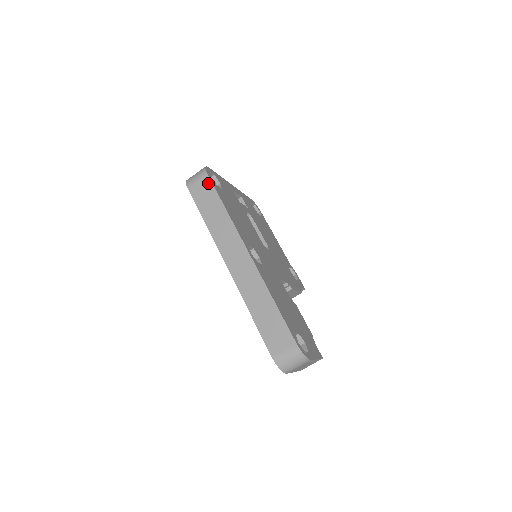
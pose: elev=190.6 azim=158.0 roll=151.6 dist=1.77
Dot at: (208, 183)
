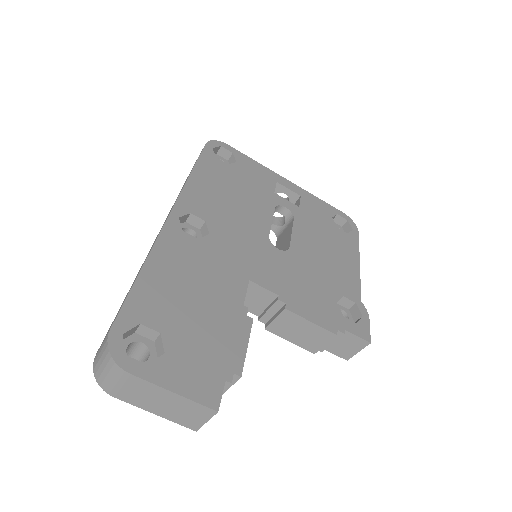
Dot at: occluded
